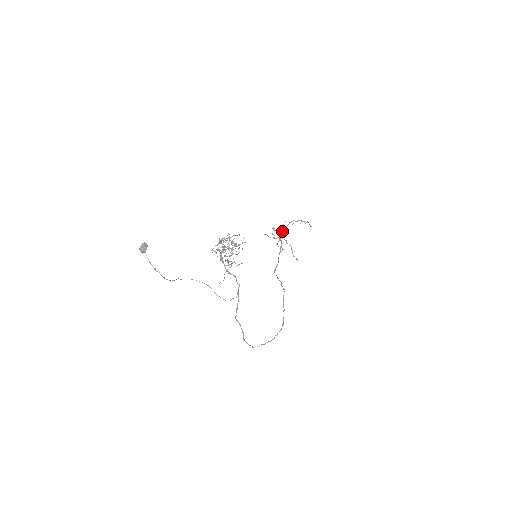
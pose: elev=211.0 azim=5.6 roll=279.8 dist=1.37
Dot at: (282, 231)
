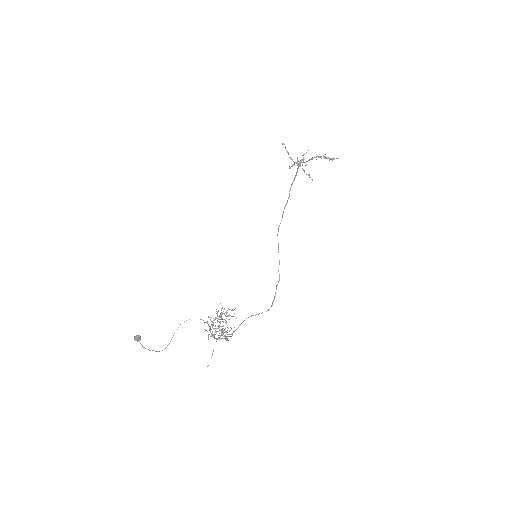
Dot at: (301, 161)
